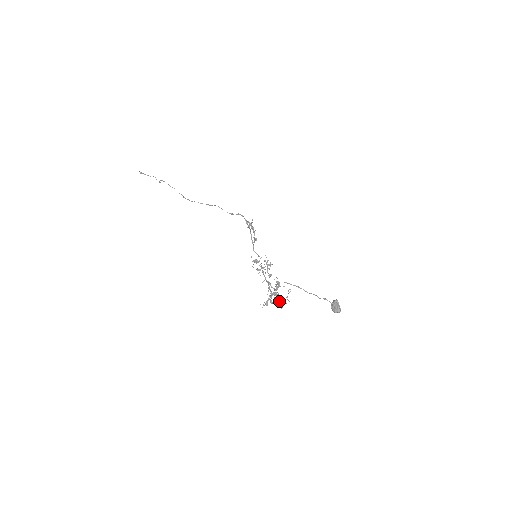
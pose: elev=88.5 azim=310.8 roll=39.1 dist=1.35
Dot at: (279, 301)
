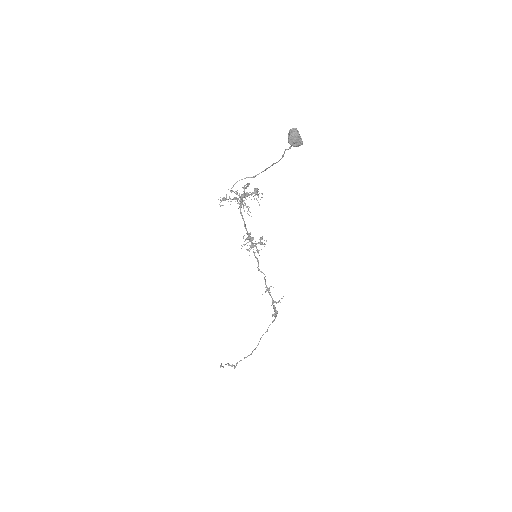
Dot at: (239, 201)
